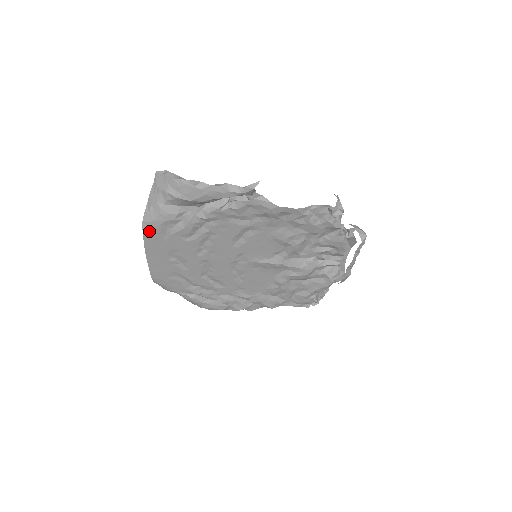
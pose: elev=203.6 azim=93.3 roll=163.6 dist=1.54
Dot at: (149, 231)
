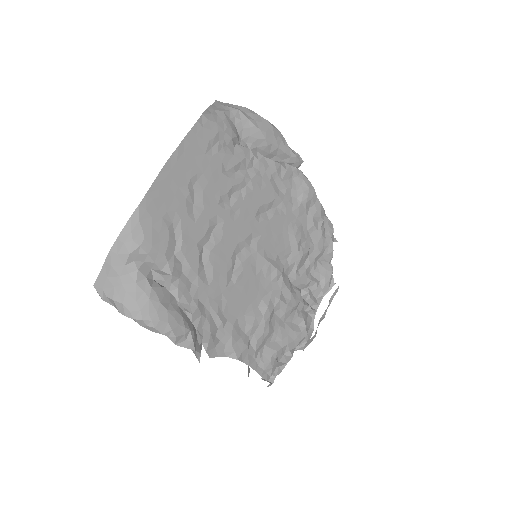
Dot at: (201, 129)
